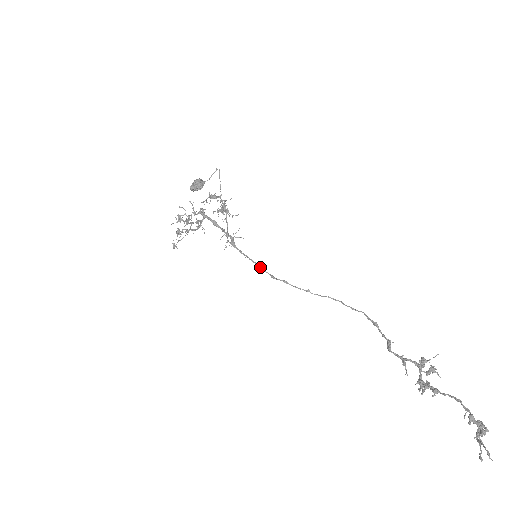
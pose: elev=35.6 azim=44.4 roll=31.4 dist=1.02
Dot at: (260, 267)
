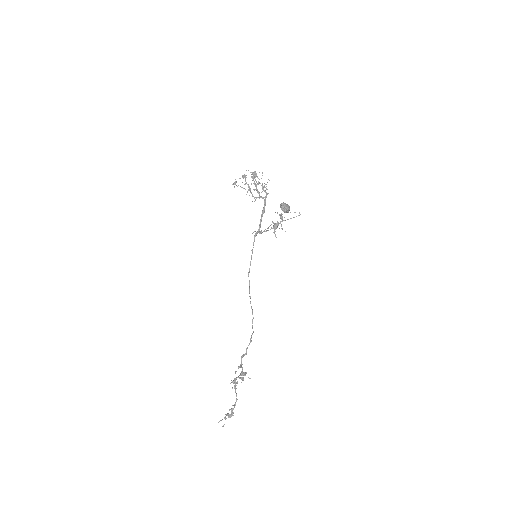
Dot at: occluded
